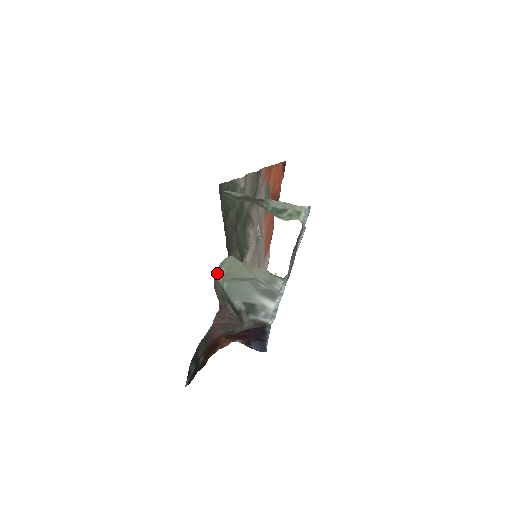
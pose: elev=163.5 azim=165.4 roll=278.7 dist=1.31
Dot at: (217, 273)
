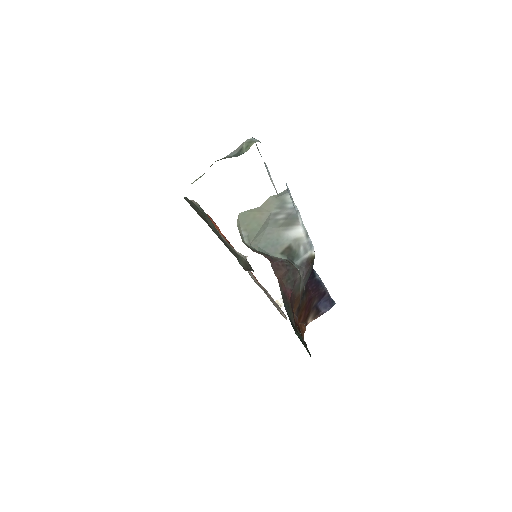
Dot at: (242, 240)
